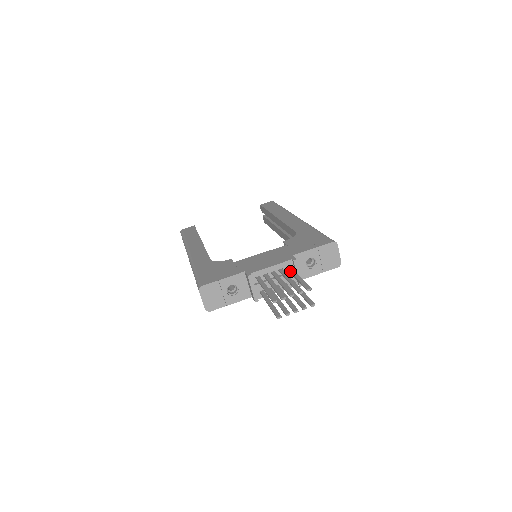
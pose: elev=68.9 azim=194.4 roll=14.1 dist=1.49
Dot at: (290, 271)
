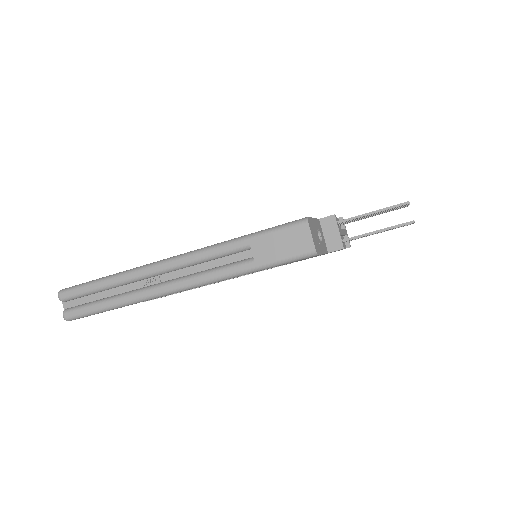
Dot at: occluded
